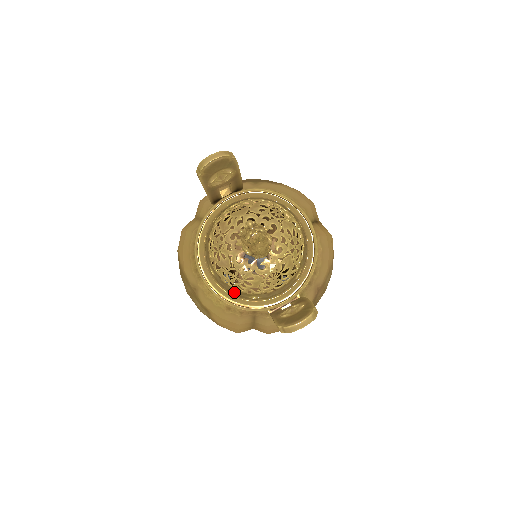
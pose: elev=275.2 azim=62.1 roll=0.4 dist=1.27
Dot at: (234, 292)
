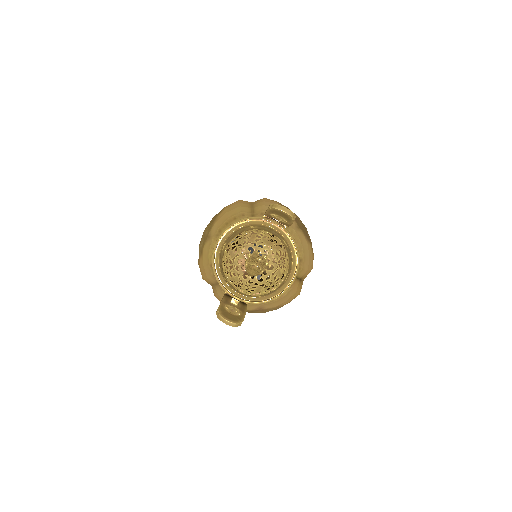
Dot at: (221, 268)
